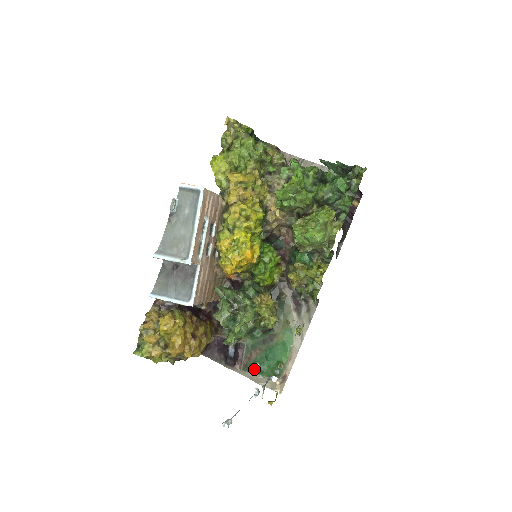
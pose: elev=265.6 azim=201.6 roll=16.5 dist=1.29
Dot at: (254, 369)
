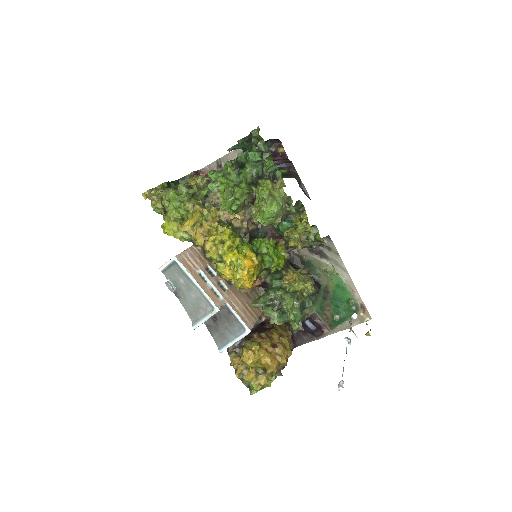
Dot at: (338, 322)
